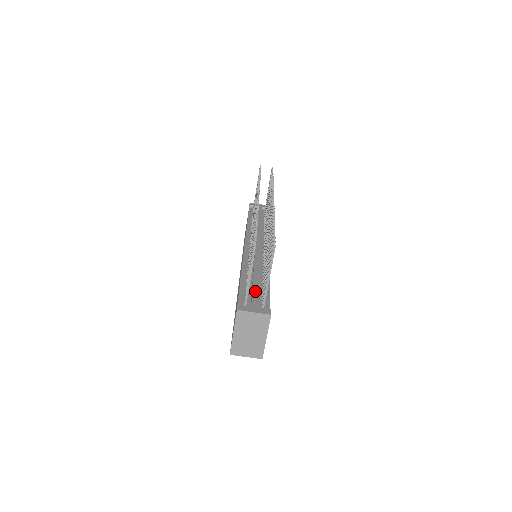
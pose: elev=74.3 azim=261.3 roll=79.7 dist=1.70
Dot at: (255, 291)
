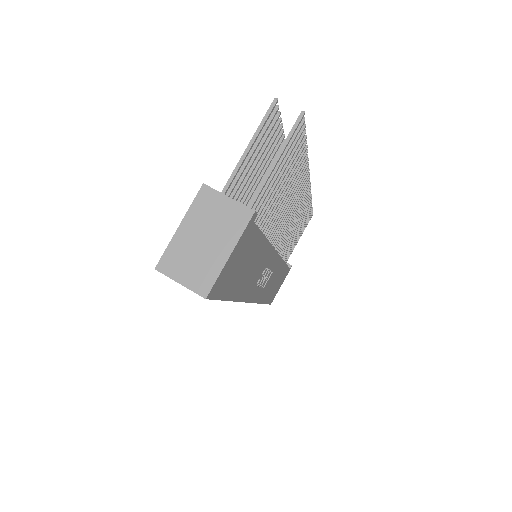
Dot at: occluded
